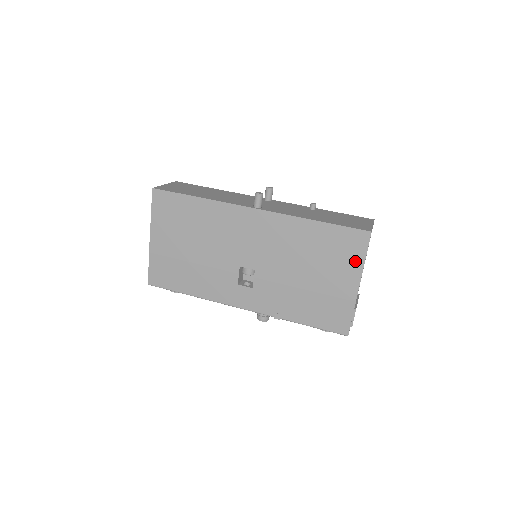
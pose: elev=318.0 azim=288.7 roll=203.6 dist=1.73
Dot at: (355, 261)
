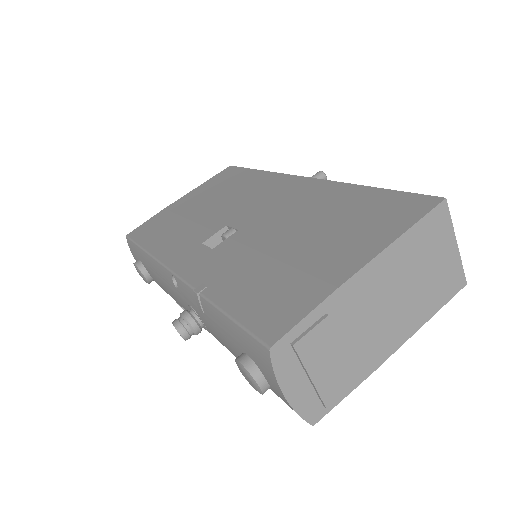
Dot at: (387, 231)
